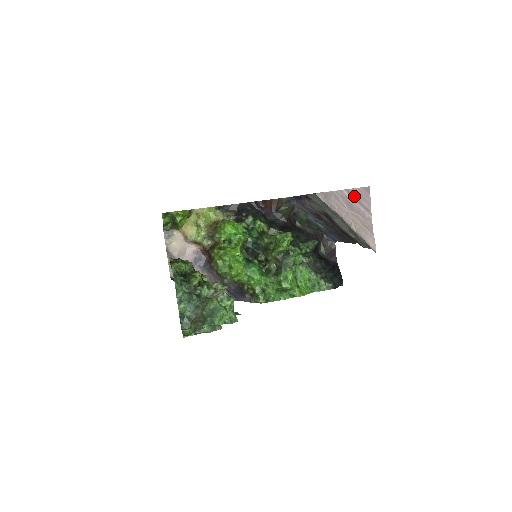
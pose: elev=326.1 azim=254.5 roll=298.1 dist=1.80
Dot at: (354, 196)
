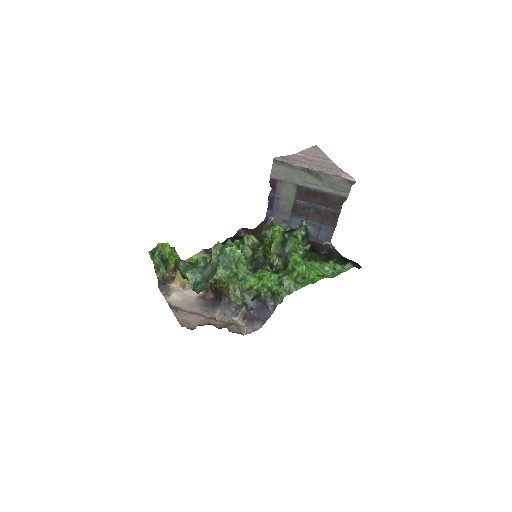
Dot at: (308, 154)
